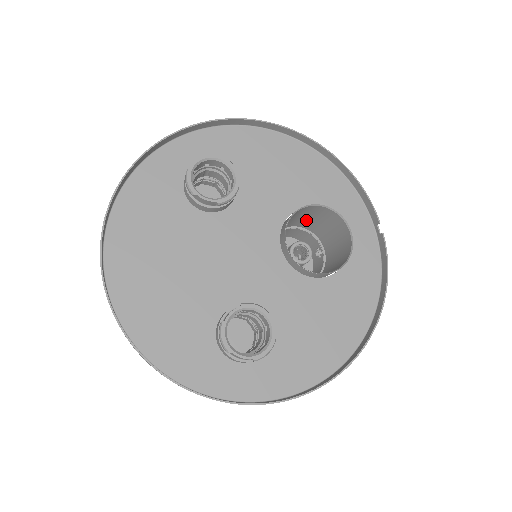
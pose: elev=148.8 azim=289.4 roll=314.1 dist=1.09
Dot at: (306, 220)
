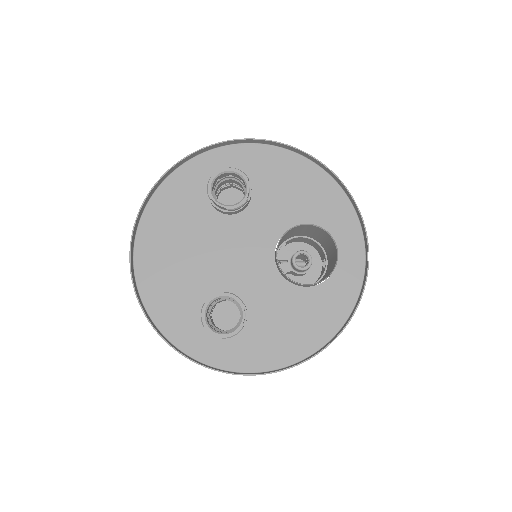
Dot at: (313, 234)
